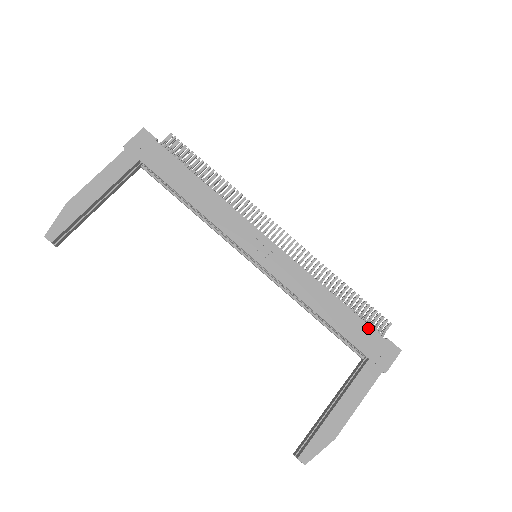
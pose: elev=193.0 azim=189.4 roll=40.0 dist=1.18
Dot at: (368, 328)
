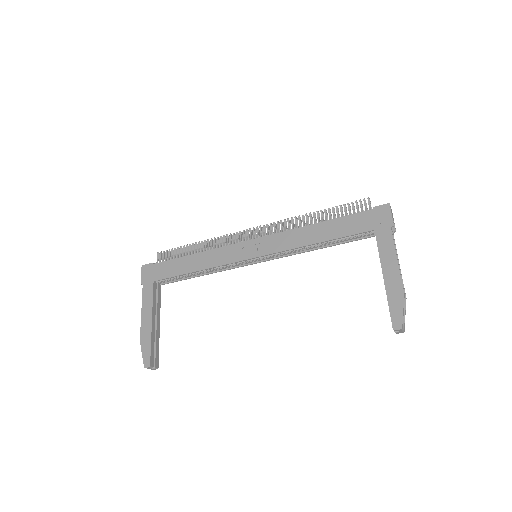
Dot at: (355, 216)
